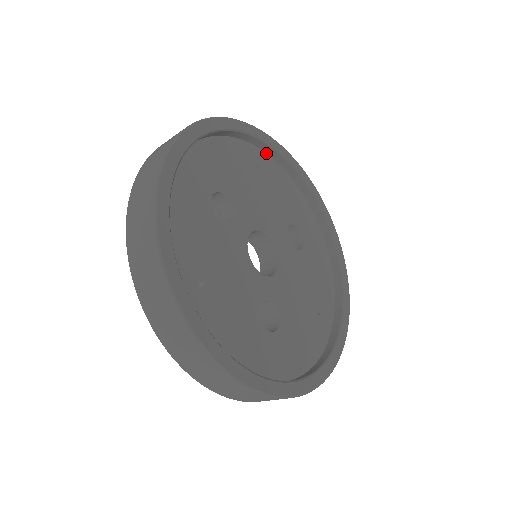
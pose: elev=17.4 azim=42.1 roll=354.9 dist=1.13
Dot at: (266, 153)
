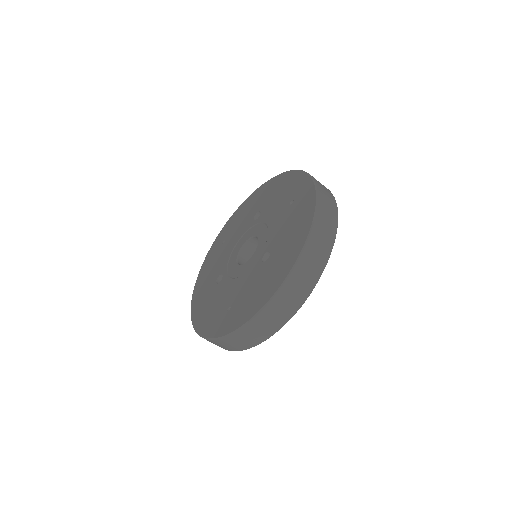
Dot at: occluded
